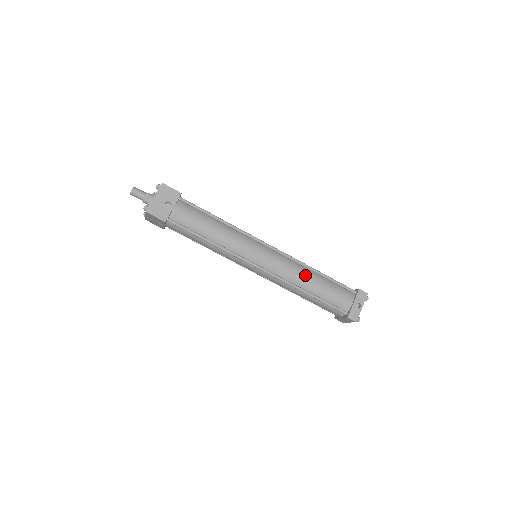
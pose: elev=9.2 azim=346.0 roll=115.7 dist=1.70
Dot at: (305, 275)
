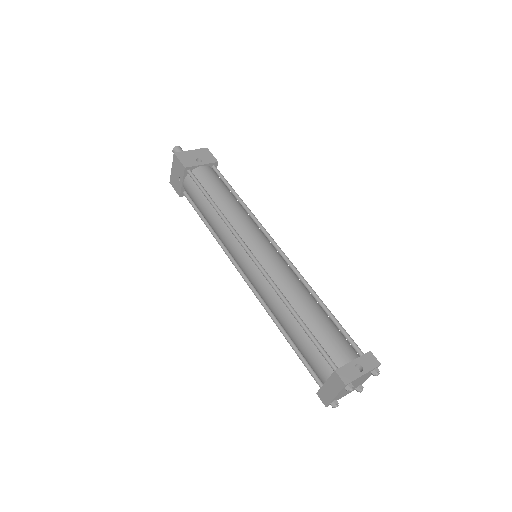
Dot at: (303, 292)
